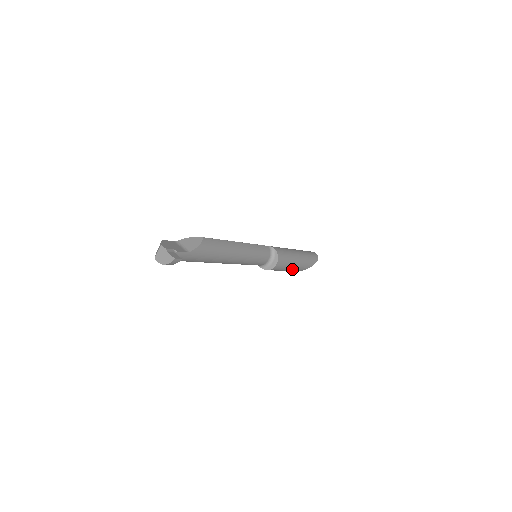
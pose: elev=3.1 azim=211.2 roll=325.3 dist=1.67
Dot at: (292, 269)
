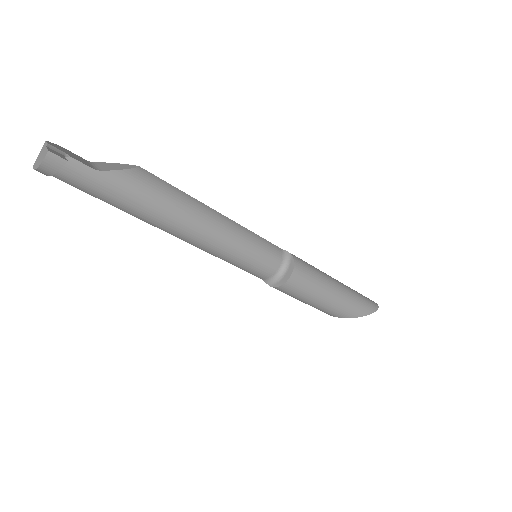
Dot at: (325, 304)
